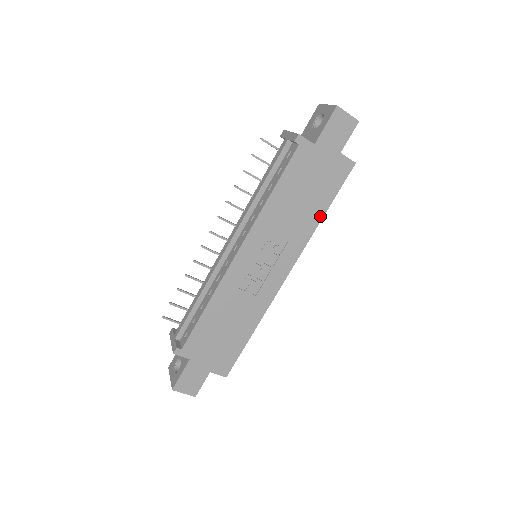
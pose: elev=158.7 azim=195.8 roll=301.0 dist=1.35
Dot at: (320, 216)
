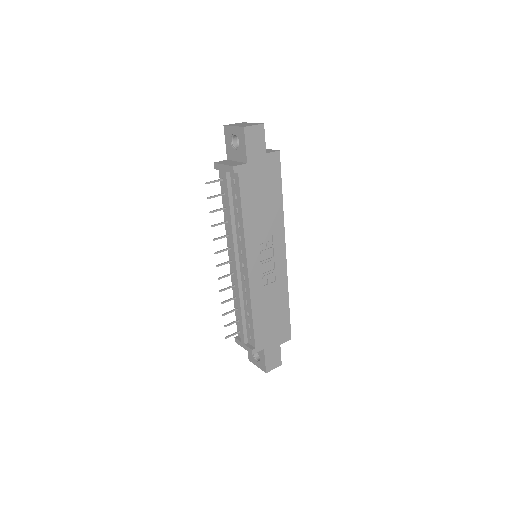
Dot at: (280, 202)
